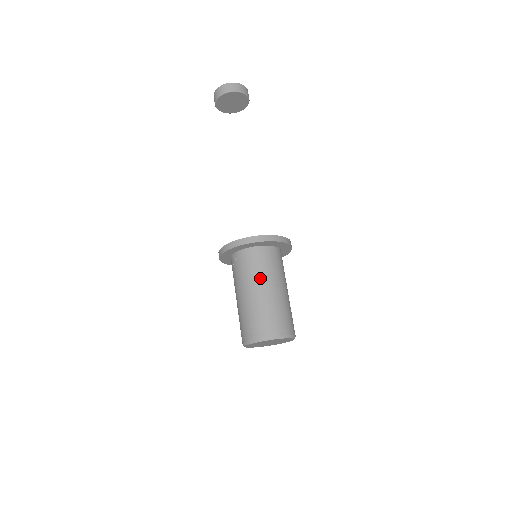
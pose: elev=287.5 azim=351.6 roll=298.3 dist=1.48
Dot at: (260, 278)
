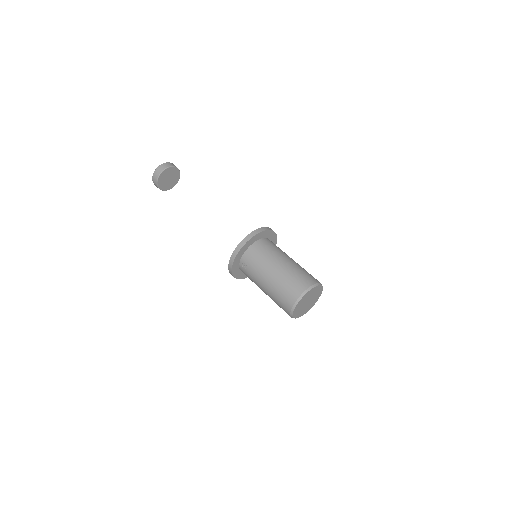
Dot at: (270, 260)
